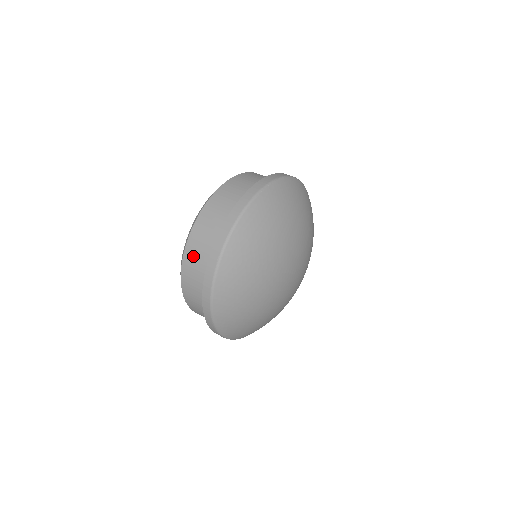
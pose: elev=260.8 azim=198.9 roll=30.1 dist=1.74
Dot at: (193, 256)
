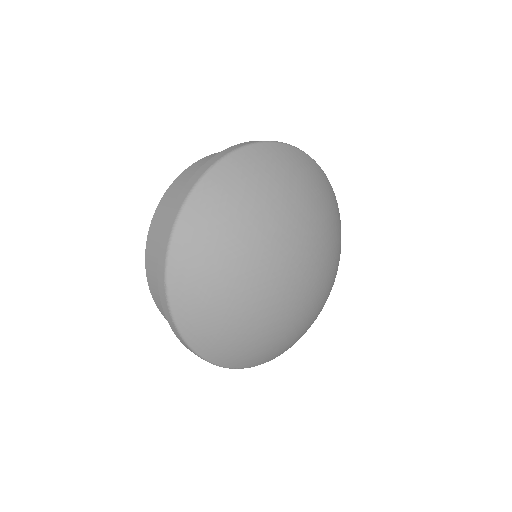
Dot at: (176, 189)
